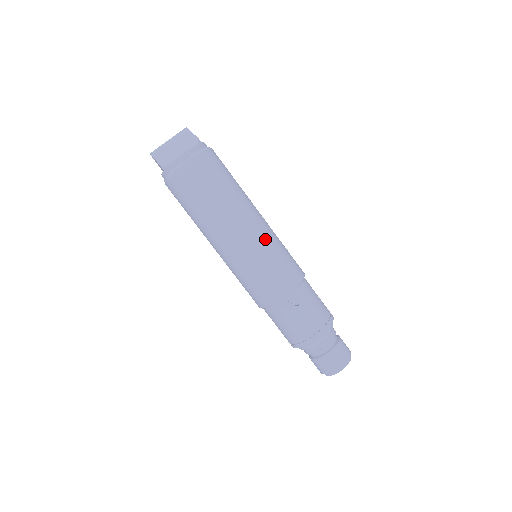
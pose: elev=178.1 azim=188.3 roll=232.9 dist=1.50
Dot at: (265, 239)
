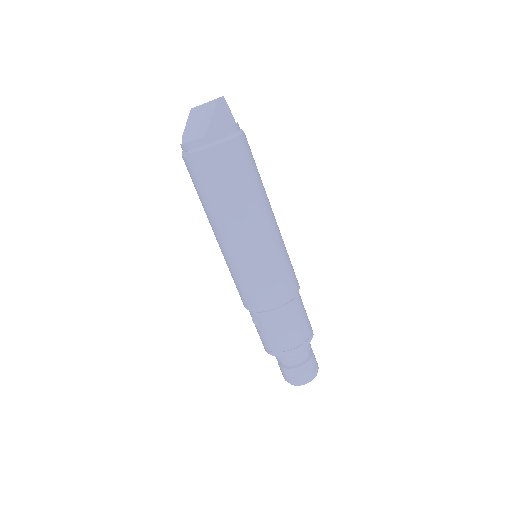
Dot at: (242, 260)
